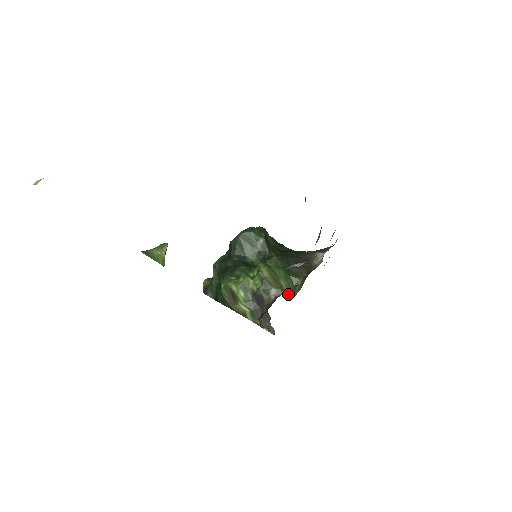
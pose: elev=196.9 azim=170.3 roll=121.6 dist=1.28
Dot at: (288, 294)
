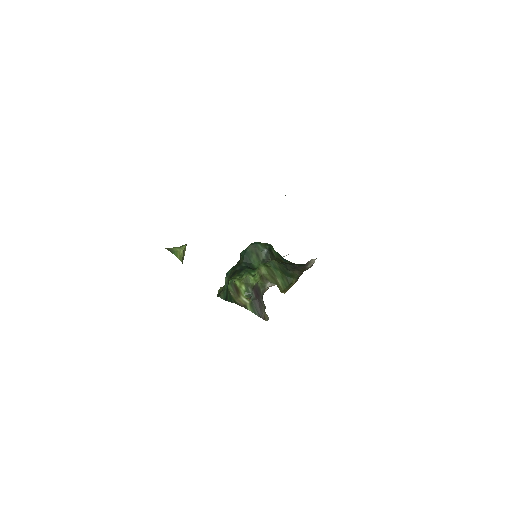
Dot at: (283, 290)
